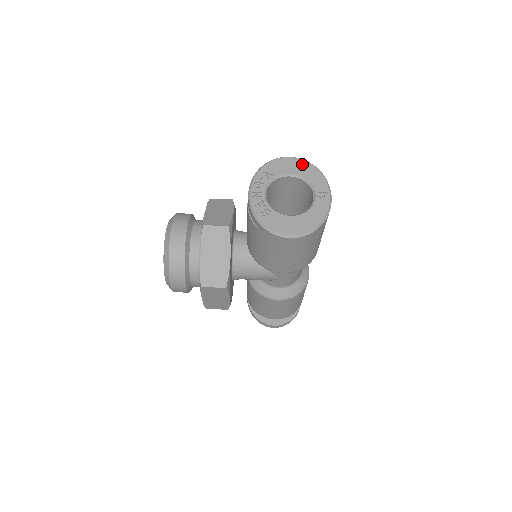
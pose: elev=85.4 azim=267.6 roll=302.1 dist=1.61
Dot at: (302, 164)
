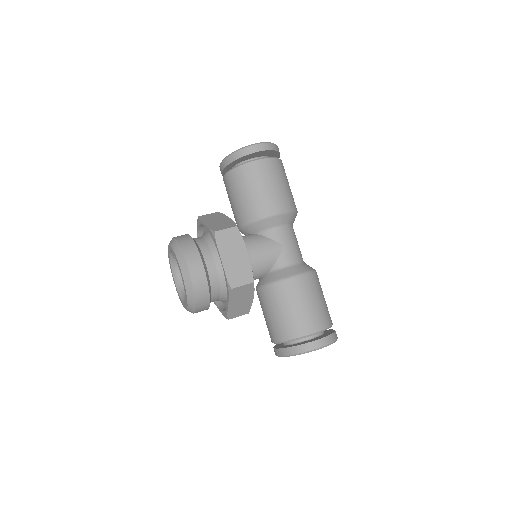
Dot at: occluded
